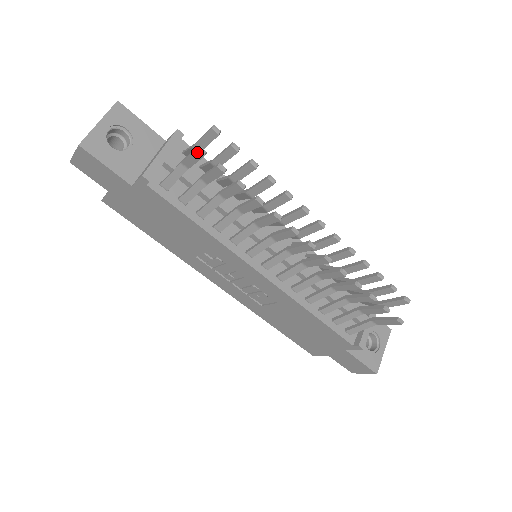
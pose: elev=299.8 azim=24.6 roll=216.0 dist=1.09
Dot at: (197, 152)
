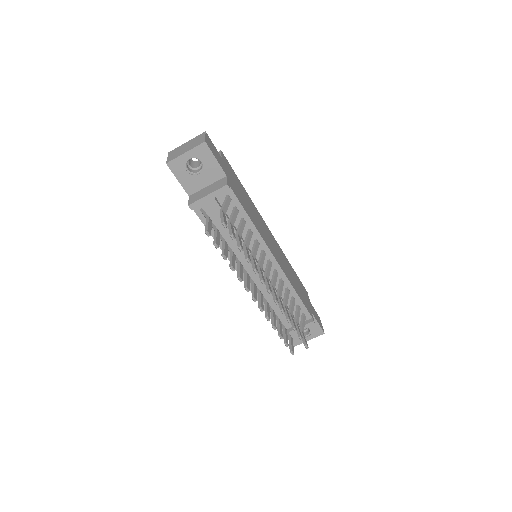
Dot at: (206, 232)
